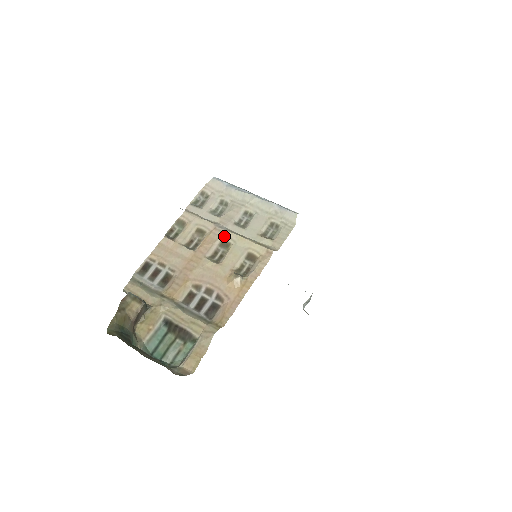
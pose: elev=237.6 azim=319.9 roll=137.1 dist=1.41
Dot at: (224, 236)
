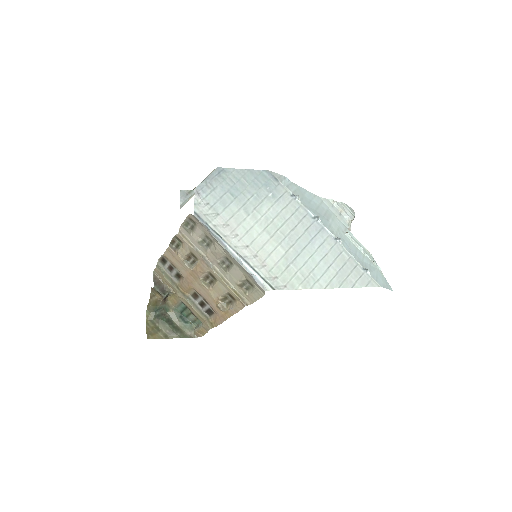
Dot at: (210, 271)
